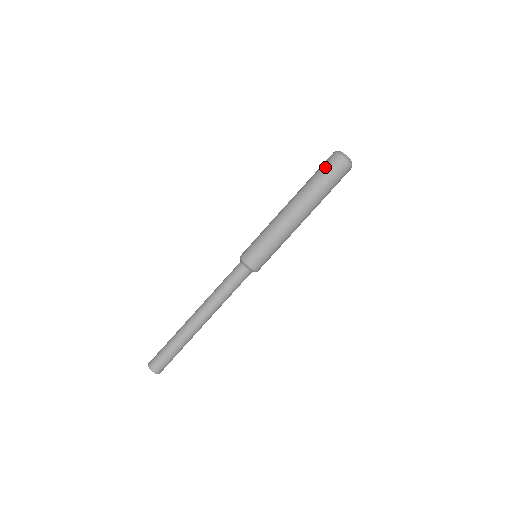
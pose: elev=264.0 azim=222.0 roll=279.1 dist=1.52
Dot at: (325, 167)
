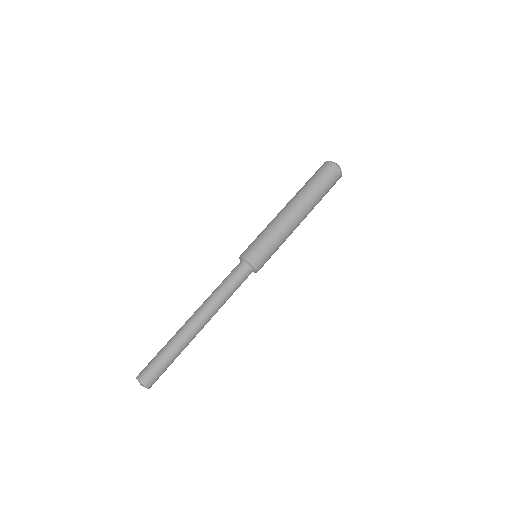
Dot at: (318, 172)
